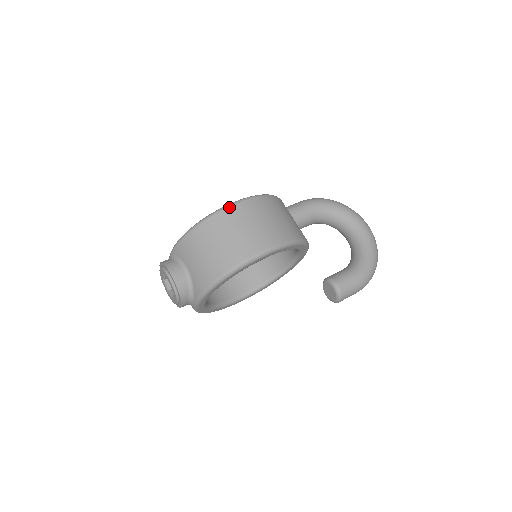
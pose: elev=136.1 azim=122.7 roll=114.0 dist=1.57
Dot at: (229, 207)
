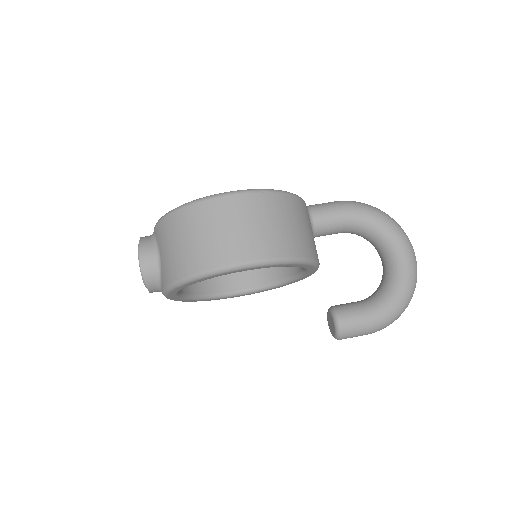
Dot at: (216, 198)
